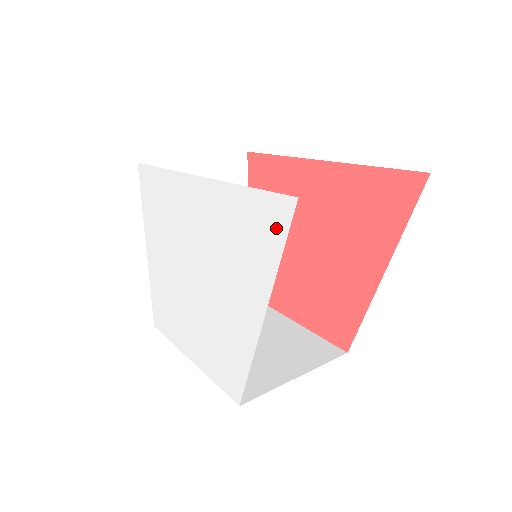
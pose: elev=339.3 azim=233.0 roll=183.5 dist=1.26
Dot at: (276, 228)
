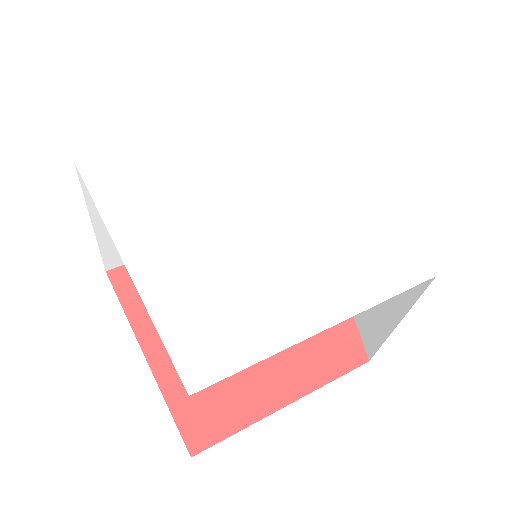
Dot at: (340, 106)
